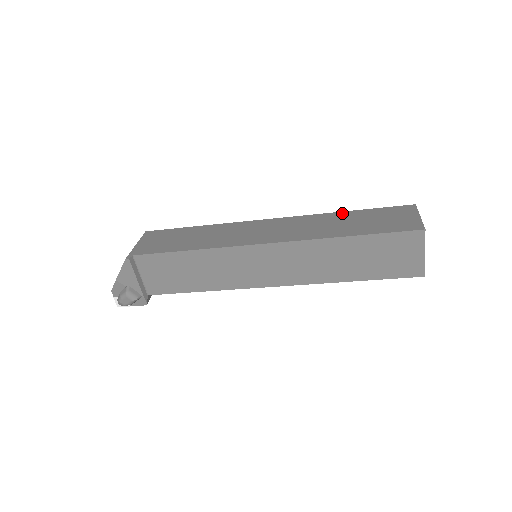
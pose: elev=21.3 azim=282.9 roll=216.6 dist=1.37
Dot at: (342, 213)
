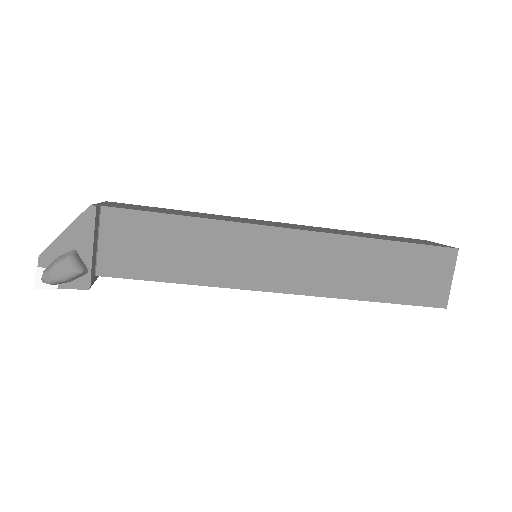
Dot at: occluded
